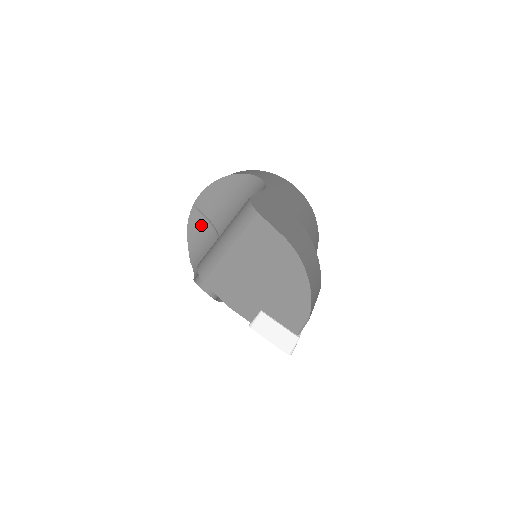
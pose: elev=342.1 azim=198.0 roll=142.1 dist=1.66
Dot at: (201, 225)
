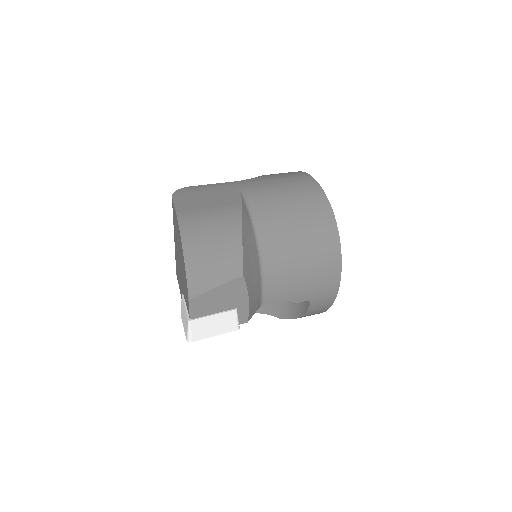
Dot at: occluded
